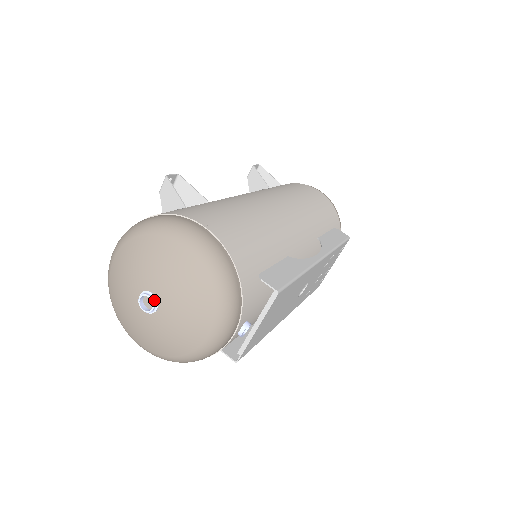
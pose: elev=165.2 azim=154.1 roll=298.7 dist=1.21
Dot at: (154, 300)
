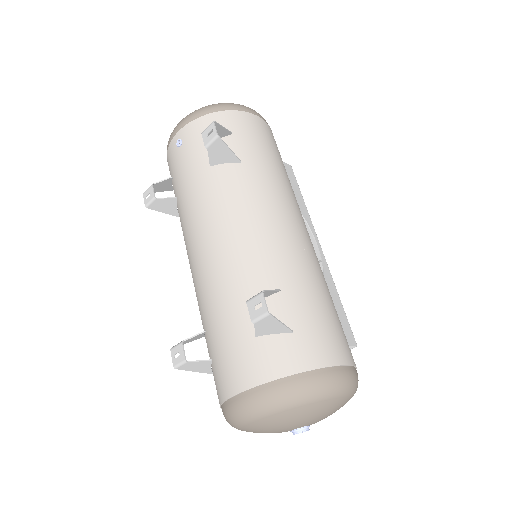
Dot at: occluded
